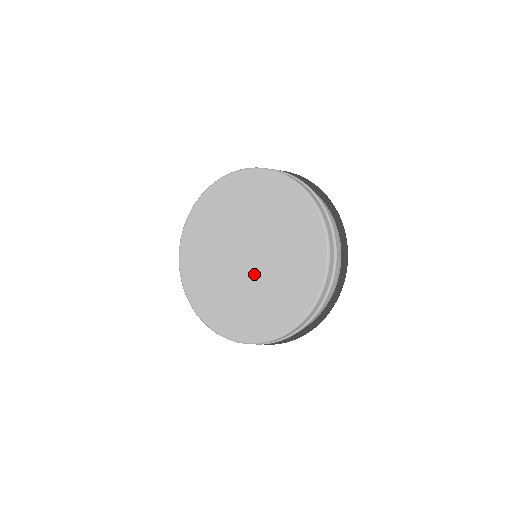
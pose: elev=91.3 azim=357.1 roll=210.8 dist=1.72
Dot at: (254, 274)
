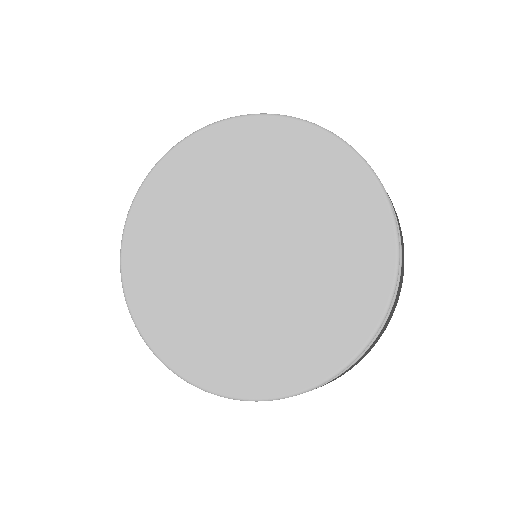
Dot at: (232, 284)
